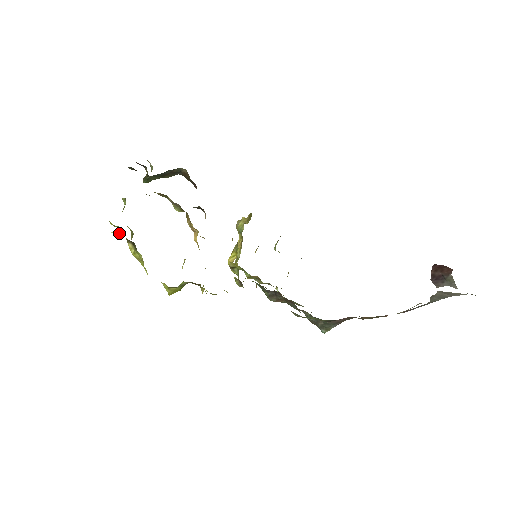
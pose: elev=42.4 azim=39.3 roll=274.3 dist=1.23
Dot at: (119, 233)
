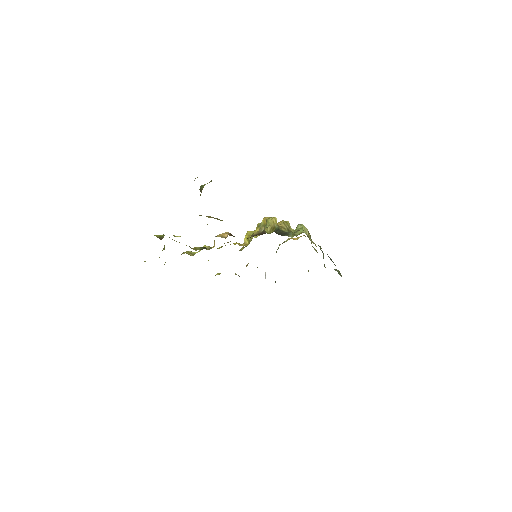
Dot at: occluded
